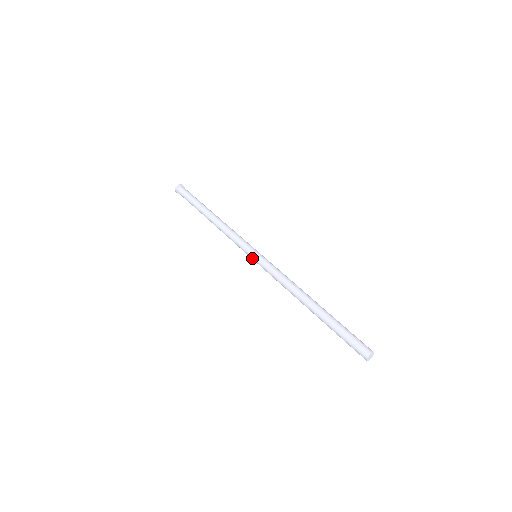
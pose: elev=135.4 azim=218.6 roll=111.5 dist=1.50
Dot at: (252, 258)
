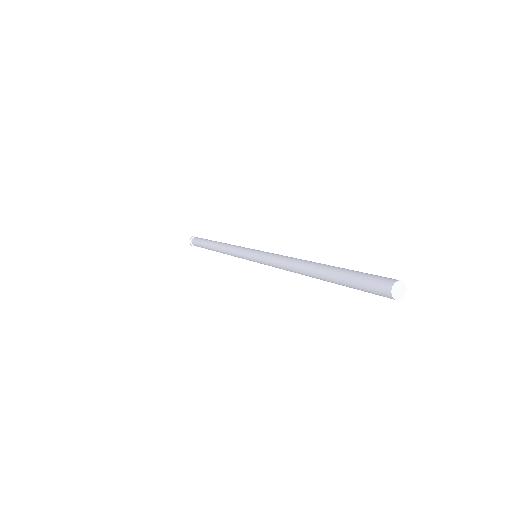
Dot at: (253, 261)
